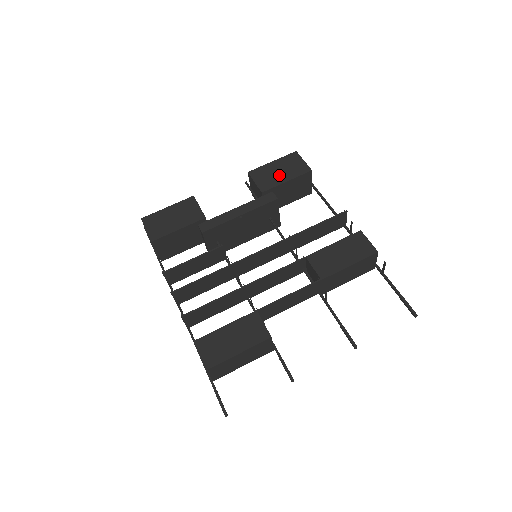
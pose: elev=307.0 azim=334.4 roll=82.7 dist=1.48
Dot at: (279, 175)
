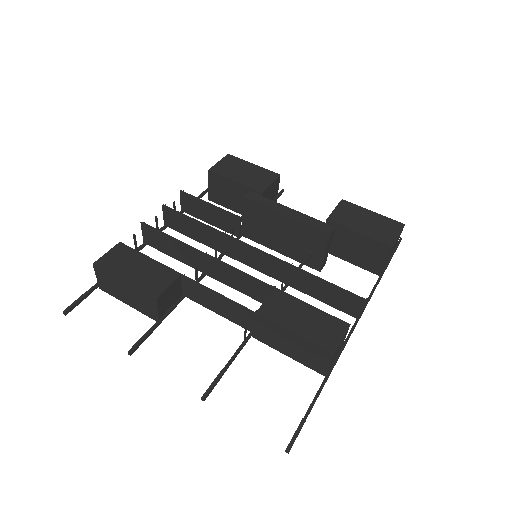
Dot at: (361, 223)
